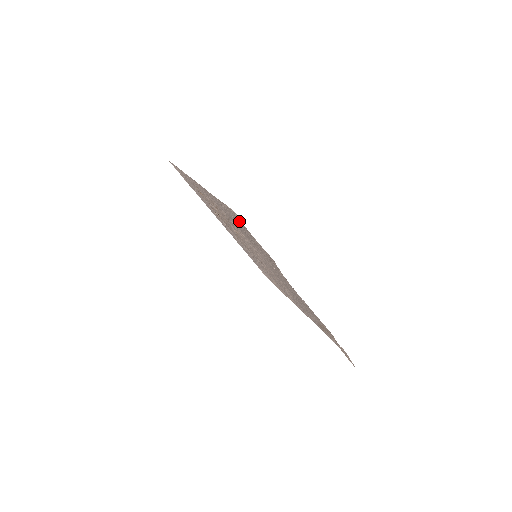
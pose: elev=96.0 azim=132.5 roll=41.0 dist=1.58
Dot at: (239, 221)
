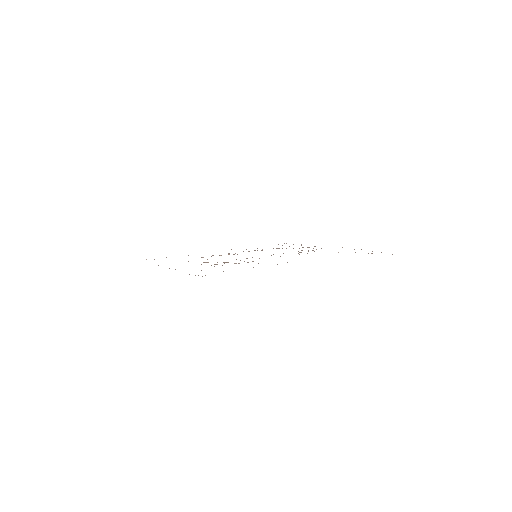
Dot at: occluded
